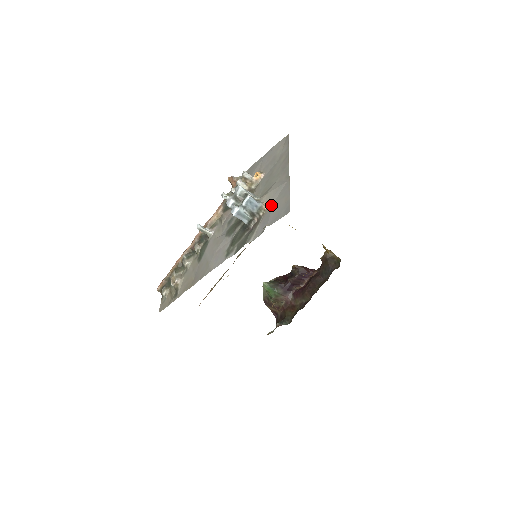
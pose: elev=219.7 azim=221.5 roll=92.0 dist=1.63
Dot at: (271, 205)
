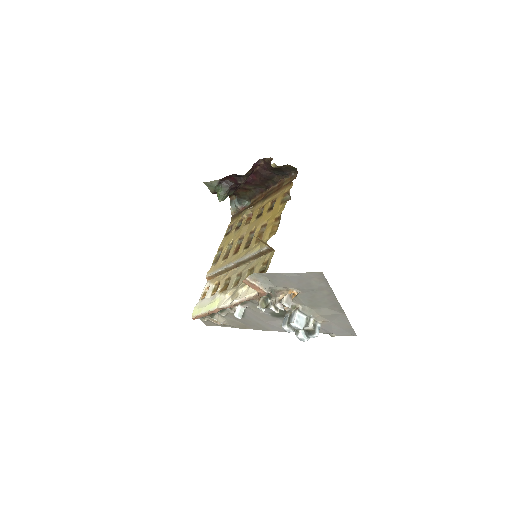
Dot at: (329, 322)
